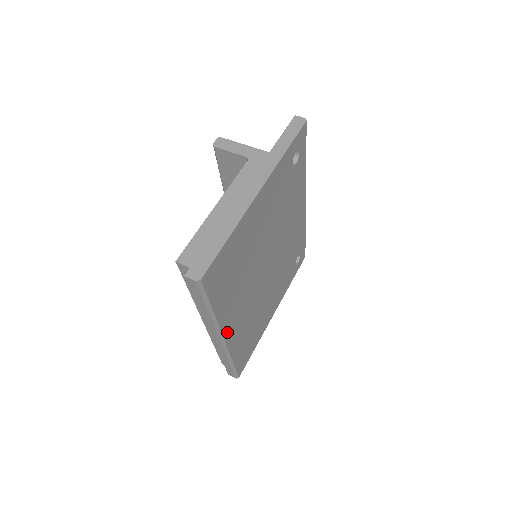
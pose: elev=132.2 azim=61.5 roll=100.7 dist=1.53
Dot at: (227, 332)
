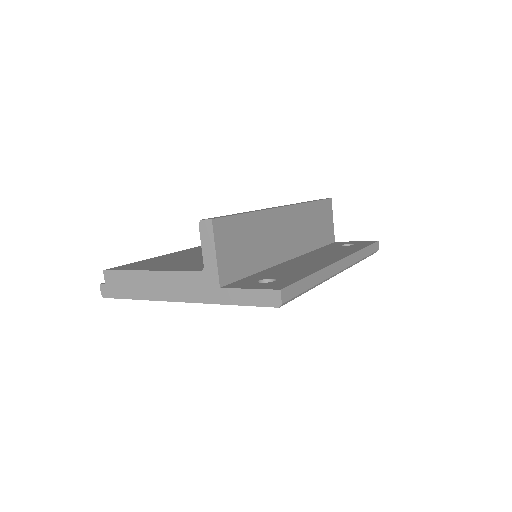
Dot at: occluded
